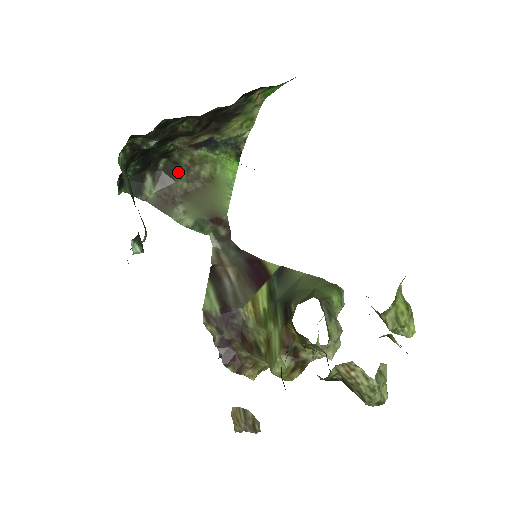
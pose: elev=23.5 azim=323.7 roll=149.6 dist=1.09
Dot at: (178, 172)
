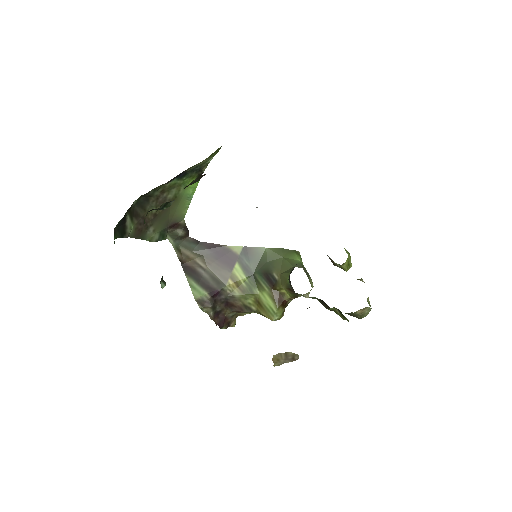
Dot at: (149, 203)
